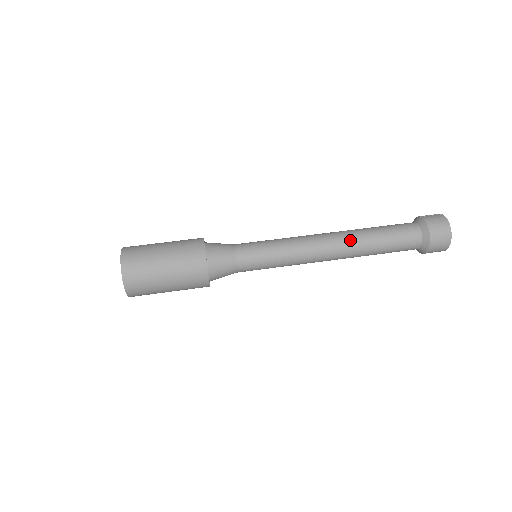
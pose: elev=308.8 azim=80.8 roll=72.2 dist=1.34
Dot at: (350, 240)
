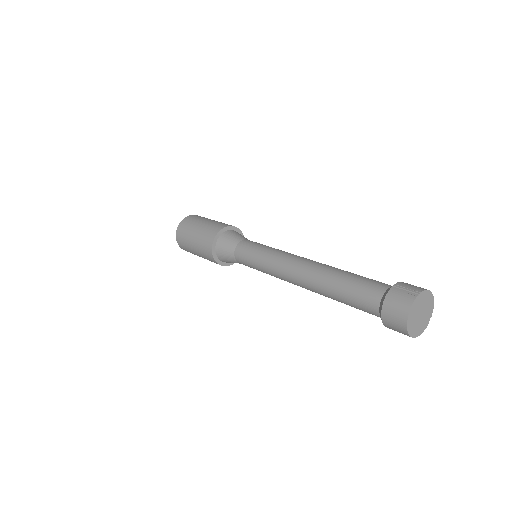
Dot at: (311, 280)
